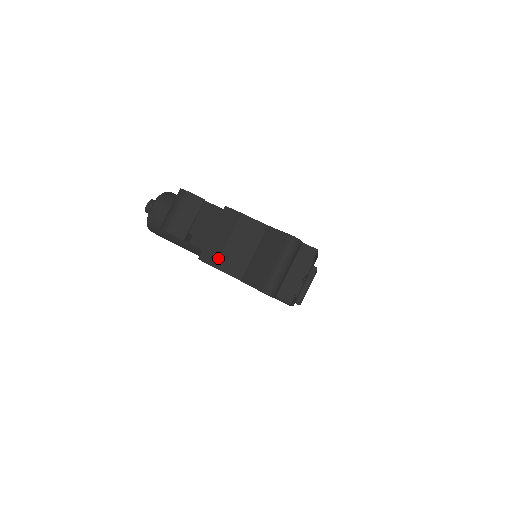
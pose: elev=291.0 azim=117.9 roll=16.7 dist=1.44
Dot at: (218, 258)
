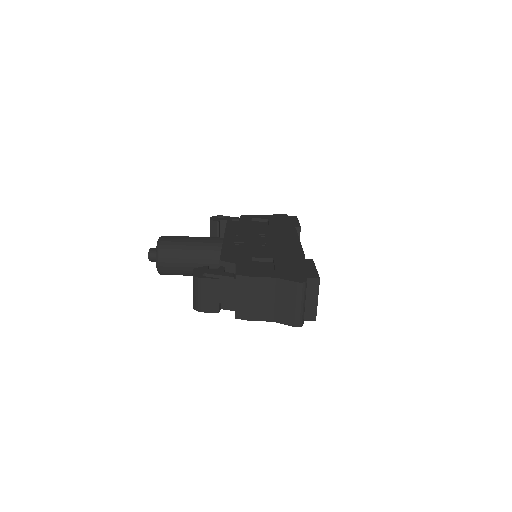
Dot at: (250, 314)
